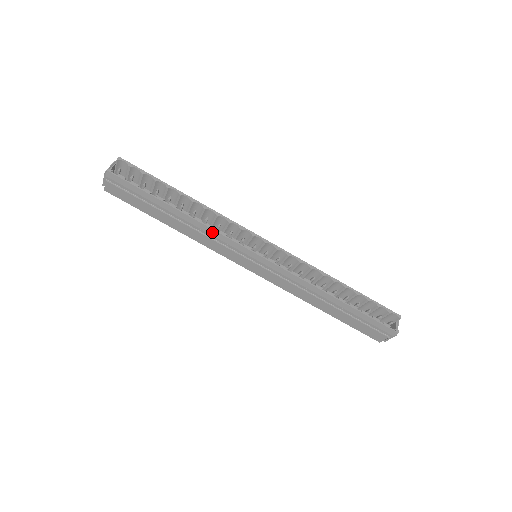
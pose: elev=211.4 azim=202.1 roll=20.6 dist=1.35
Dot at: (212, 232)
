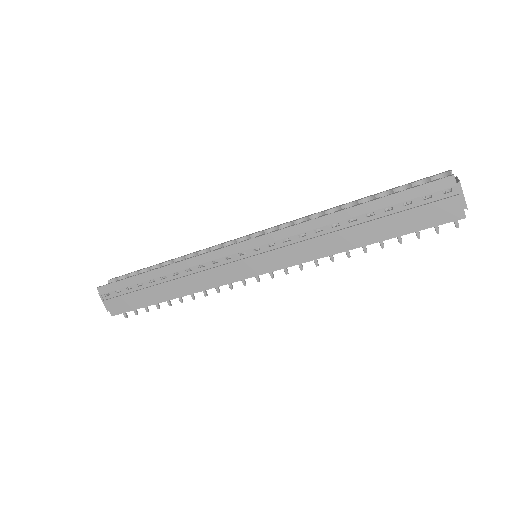
Dot at: (195, 261)
